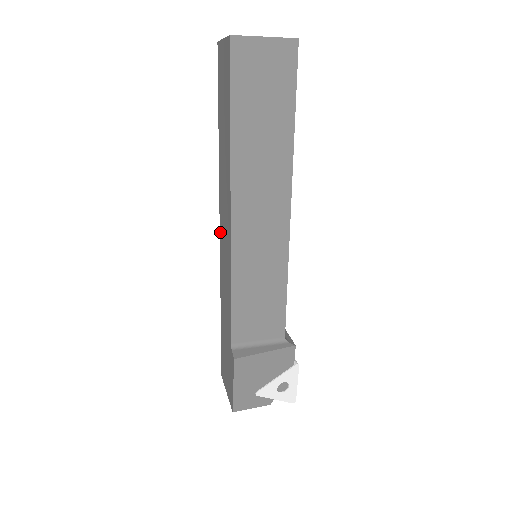
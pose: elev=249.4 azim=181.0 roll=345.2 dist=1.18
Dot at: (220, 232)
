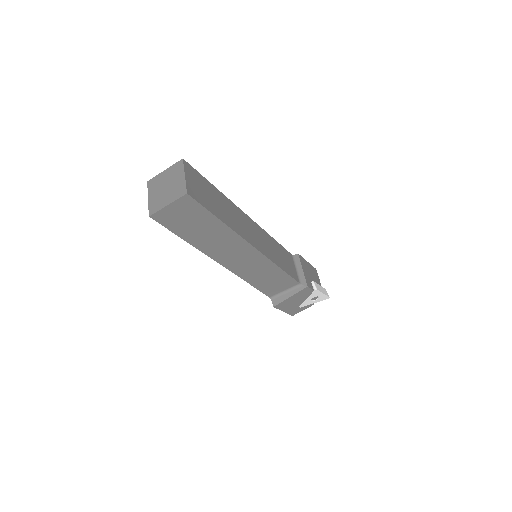
Dot at: occluded
